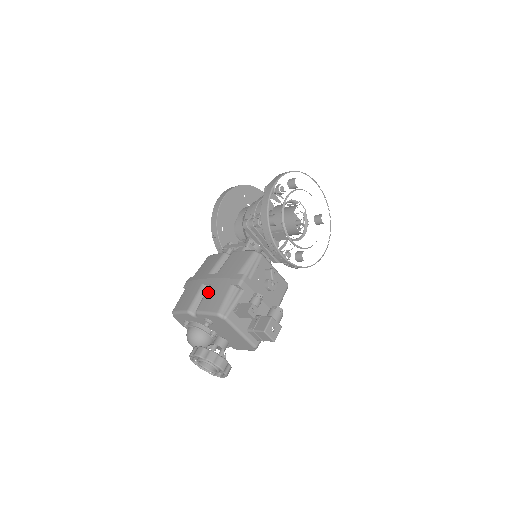
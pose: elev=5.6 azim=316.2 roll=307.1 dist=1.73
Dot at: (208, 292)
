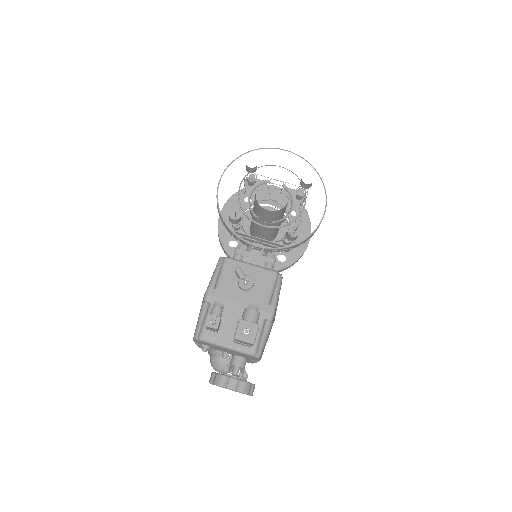
Dot at: occluded
